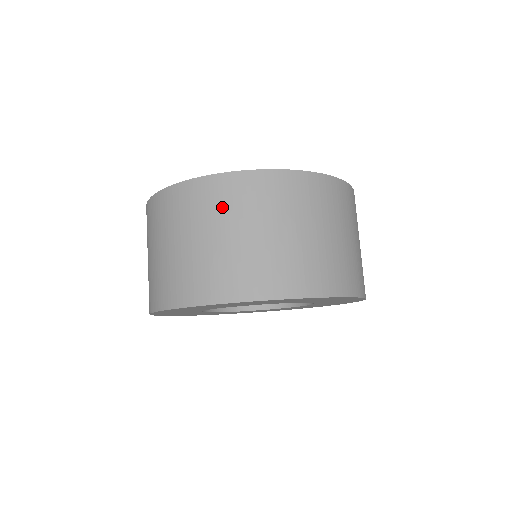
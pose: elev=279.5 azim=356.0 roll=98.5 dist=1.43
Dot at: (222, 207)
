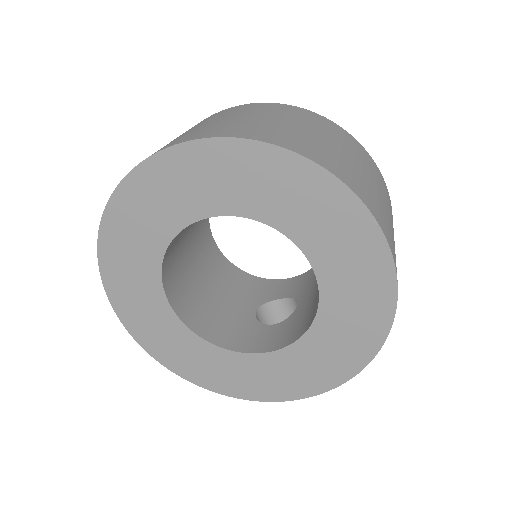
Dot at: (354, 149)
